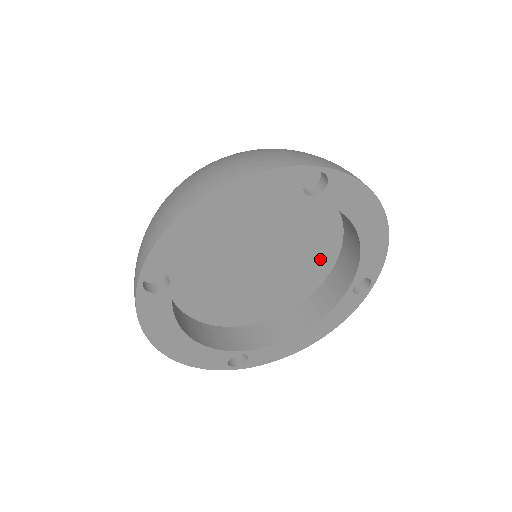
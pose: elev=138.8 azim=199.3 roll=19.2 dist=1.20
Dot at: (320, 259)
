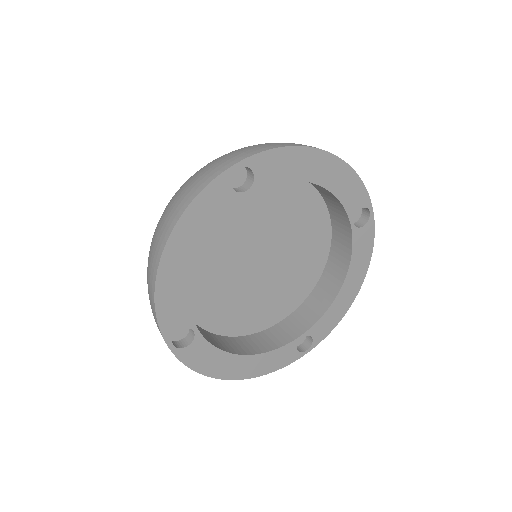
Dot at: (283, 303)
